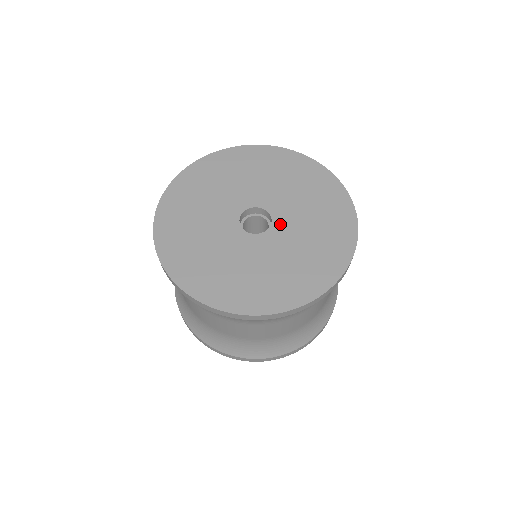
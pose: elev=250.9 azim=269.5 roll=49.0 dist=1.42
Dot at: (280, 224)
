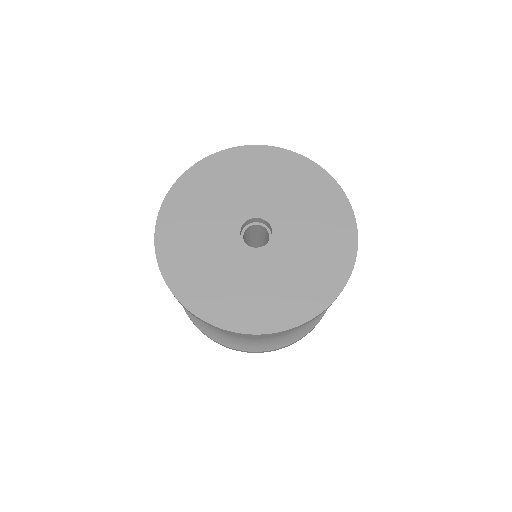
Dot at: (281, 231)
